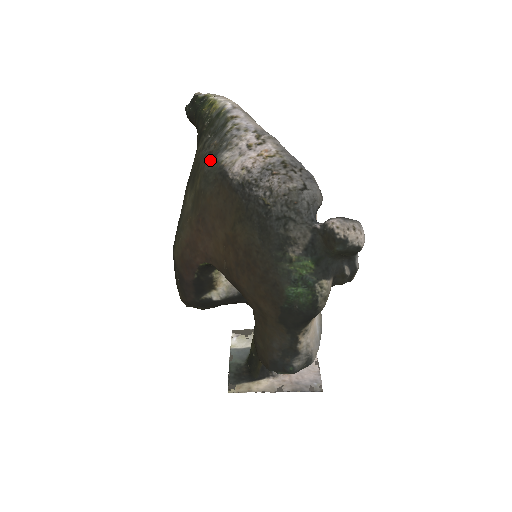
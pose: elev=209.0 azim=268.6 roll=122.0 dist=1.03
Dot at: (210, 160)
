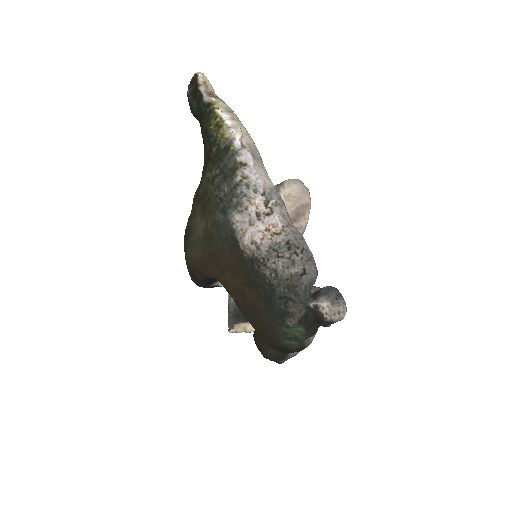
Dot at: (221, 210)
